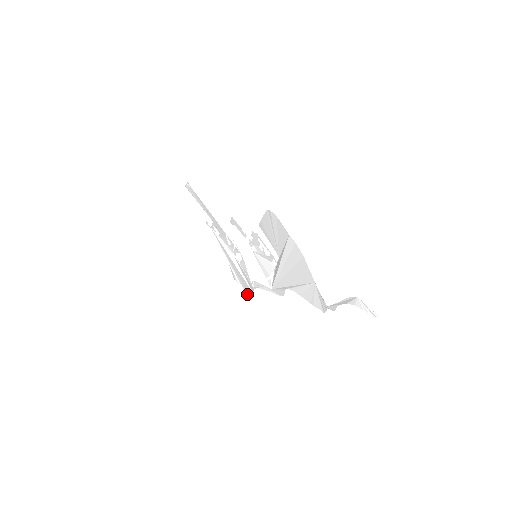
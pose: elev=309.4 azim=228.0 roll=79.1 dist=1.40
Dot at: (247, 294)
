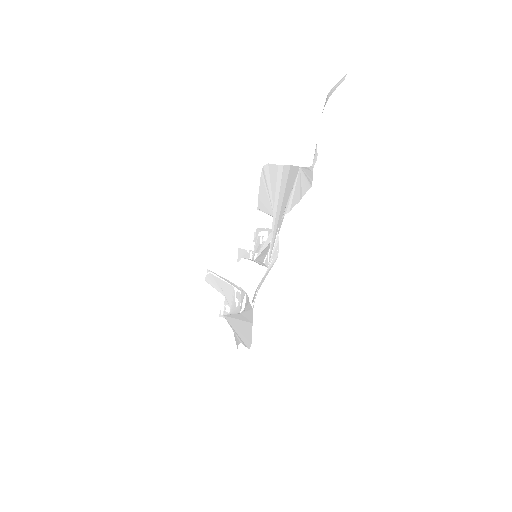
Dot at: (249, 345)
